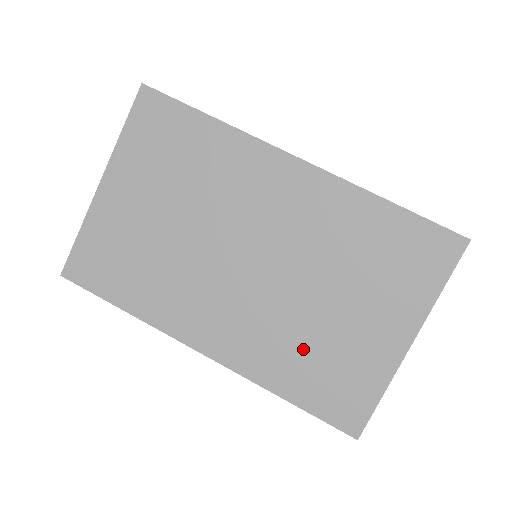
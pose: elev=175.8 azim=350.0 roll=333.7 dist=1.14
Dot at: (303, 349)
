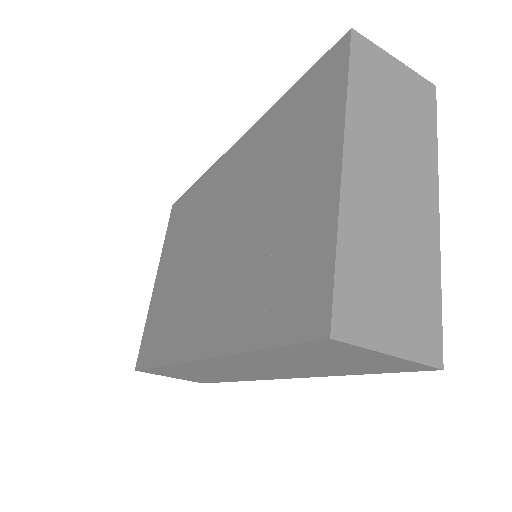
Dot at: (257, 276)
